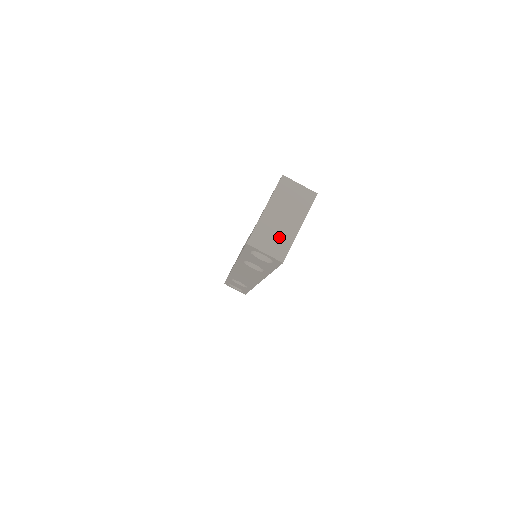
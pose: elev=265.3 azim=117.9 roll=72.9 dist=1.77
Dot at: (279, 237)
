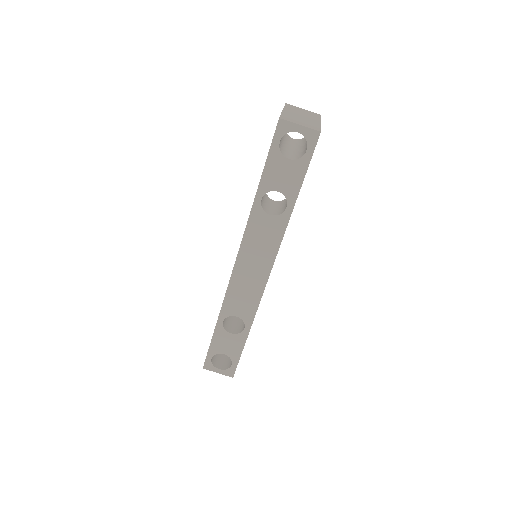
Dot at: (306, 122)
